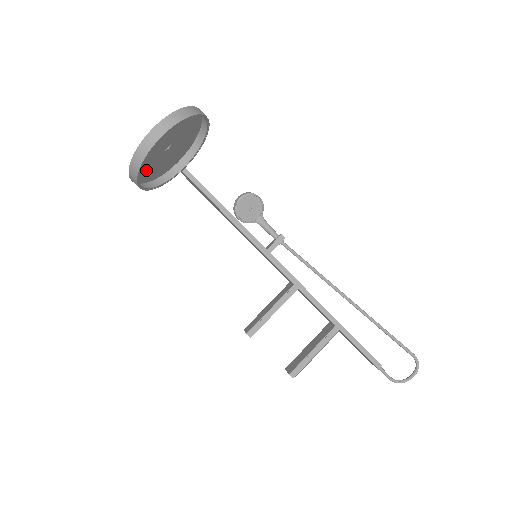
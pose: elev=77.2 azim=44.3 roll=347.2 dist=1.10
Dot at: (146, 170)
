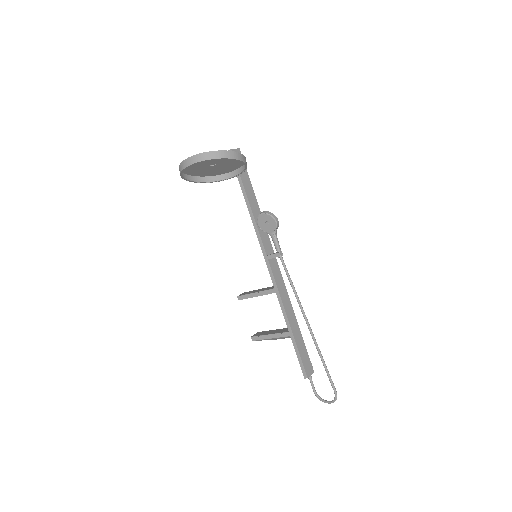
Dot at: (201, 172)
